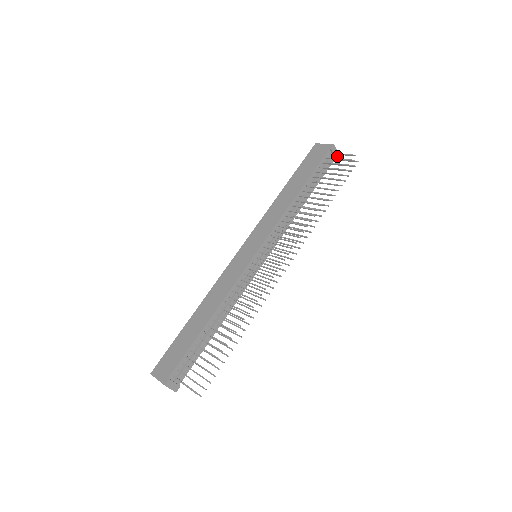
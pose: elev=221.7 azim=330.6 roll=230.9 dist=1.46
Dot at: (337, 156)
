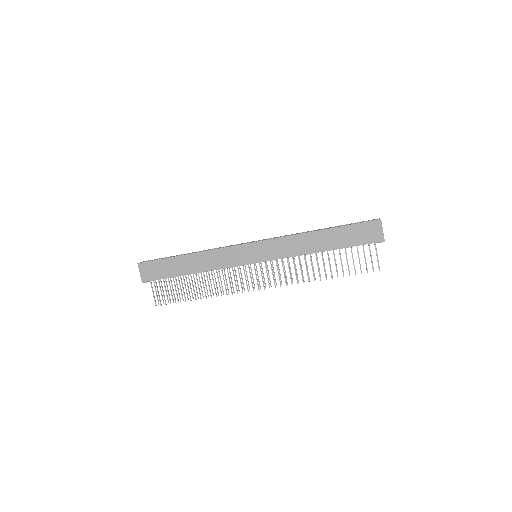
Dot at: occluded
